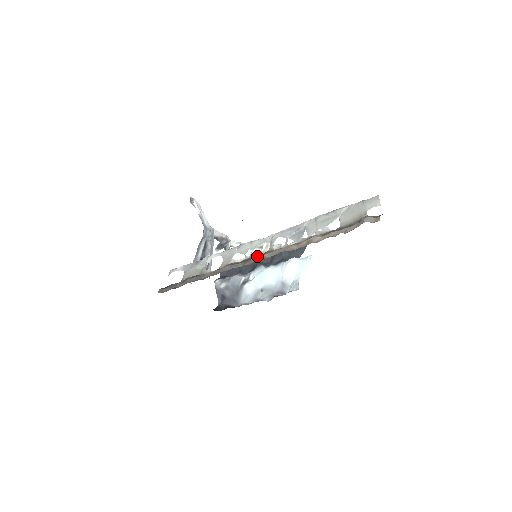
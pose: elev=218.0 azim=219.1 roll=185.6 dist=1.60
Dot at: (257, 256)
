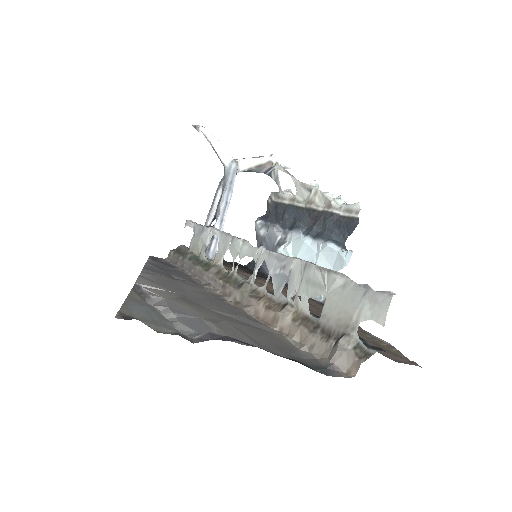
Dot at: (238, 279)
